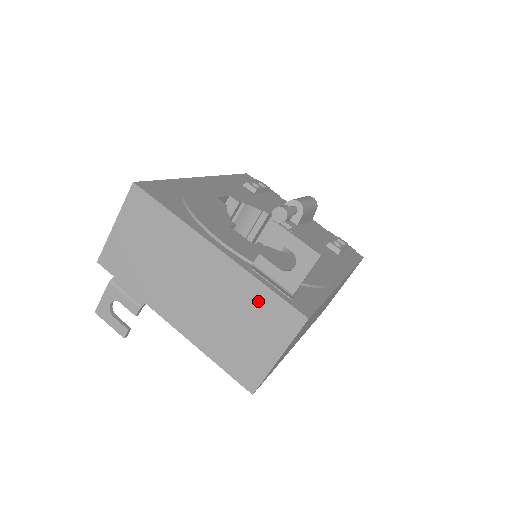
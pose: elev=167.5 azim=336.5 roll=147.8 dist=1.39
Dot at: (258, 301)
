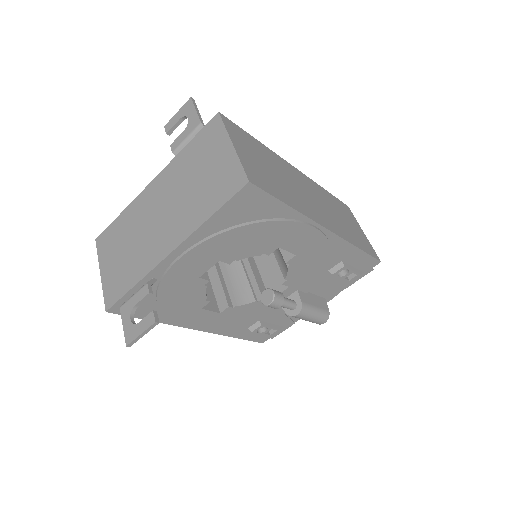
Dot at: (192, 154)
